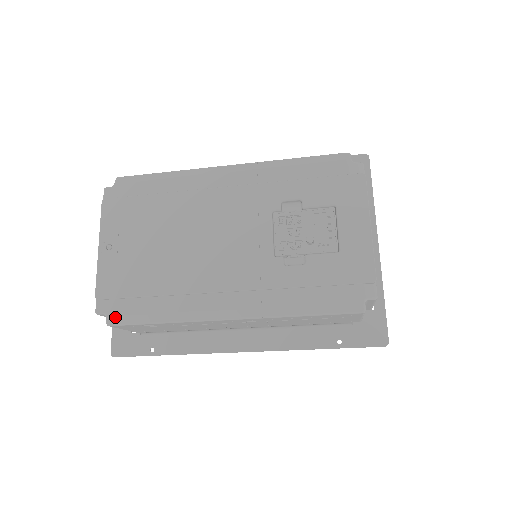
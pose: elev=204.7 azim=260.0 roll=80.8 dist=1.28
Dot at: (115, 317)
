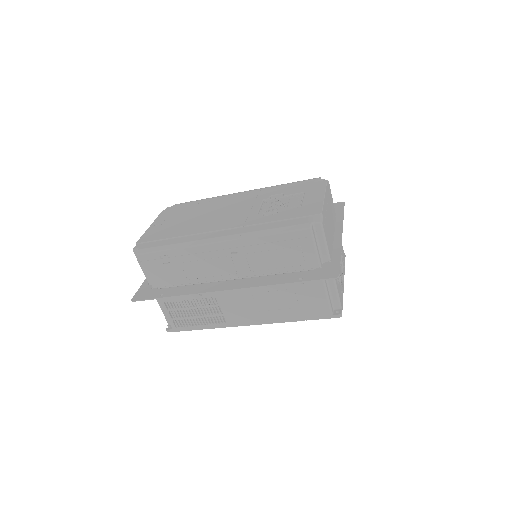
Dot at: (144, 249)
